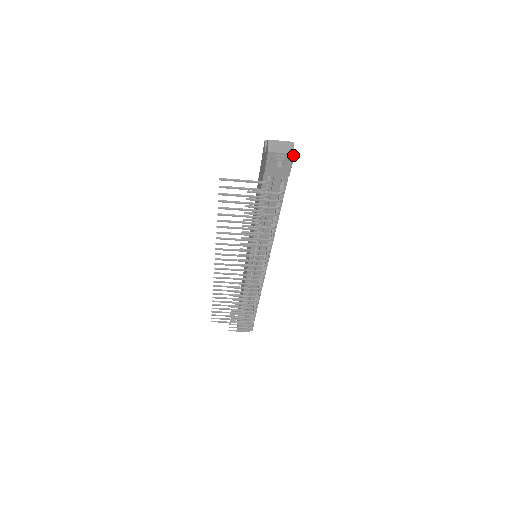
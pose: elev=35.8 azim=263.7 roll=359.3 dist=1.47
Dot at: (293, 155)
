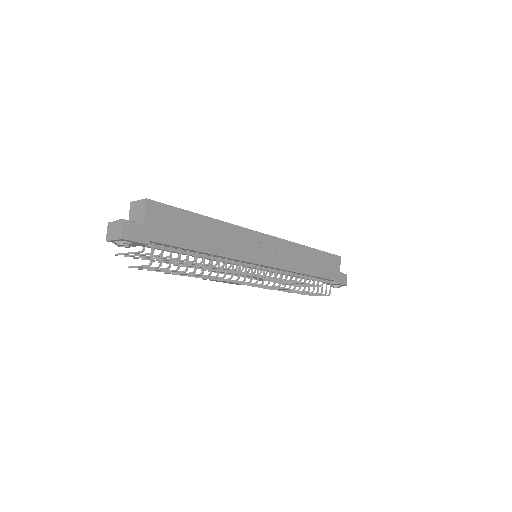
Dot at: (123, 239)
